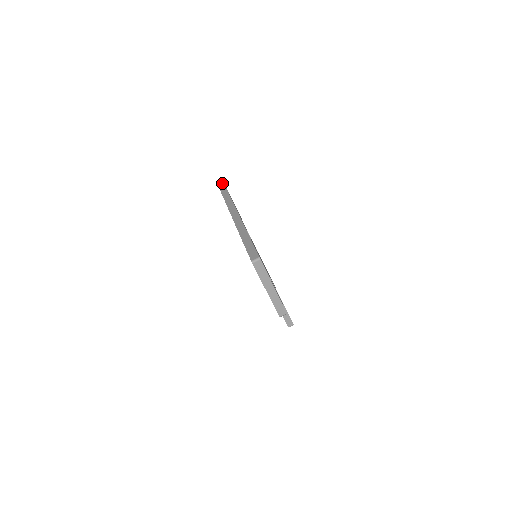
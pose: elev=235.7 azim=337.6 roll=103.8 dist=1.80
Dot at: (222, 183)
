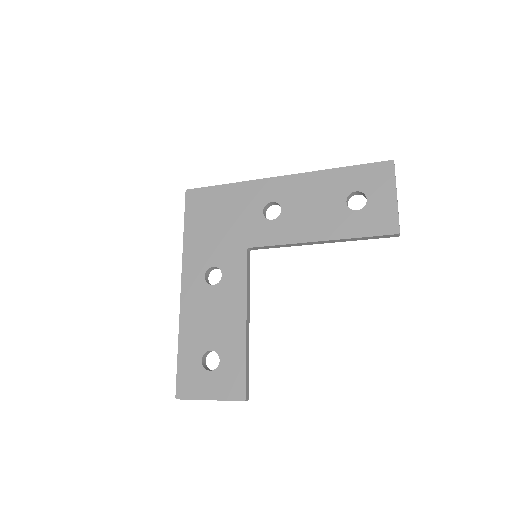
Dot at: occluded
